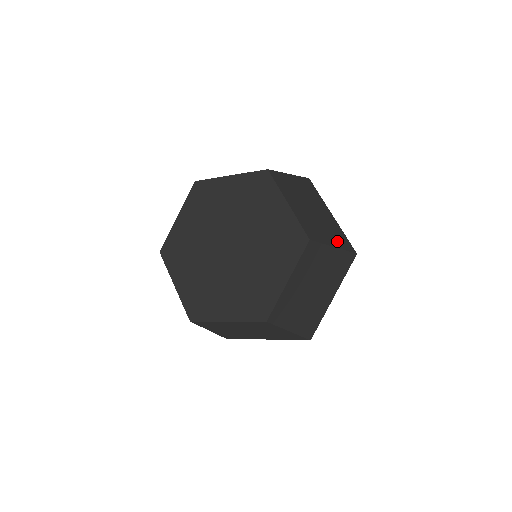
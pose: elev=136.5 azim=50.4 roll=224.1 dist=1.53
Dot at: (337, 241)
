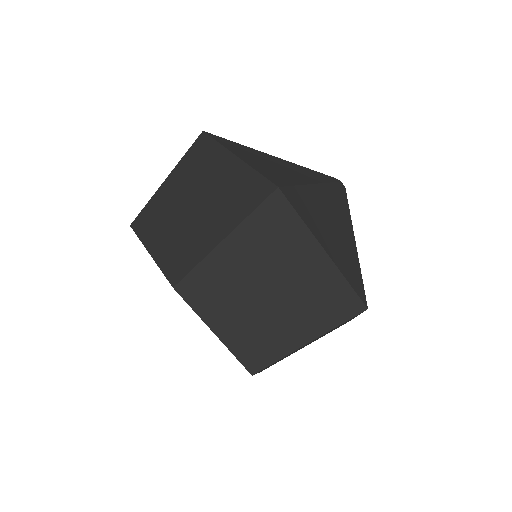
Dot at: (319, 322)
